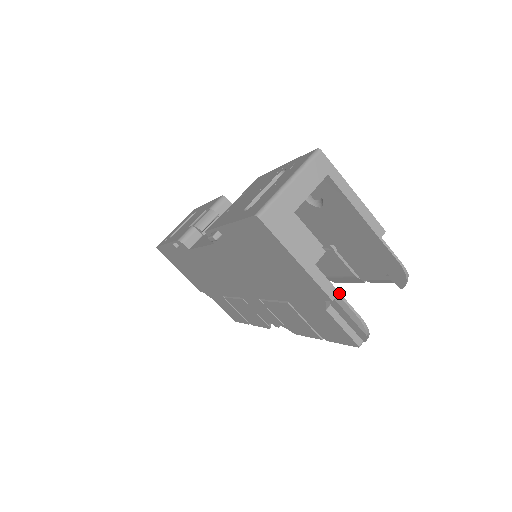
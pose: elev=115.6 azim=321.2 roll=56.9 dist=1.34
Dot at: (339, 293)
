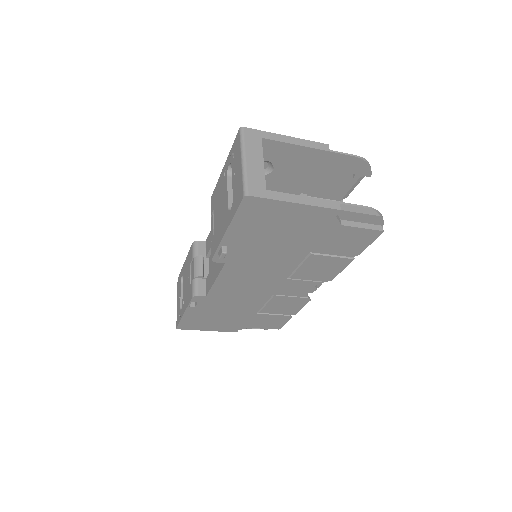
Dot at: (340, 202)
